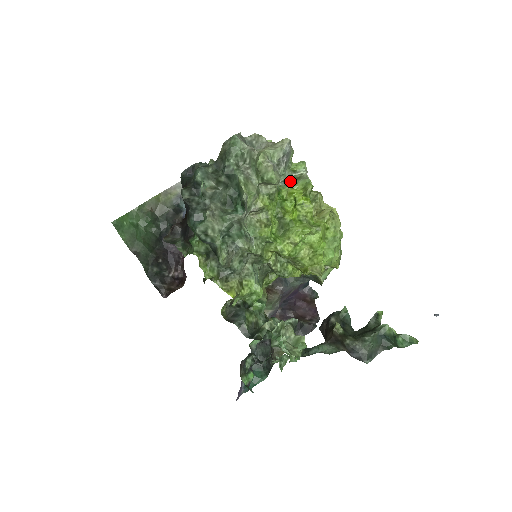
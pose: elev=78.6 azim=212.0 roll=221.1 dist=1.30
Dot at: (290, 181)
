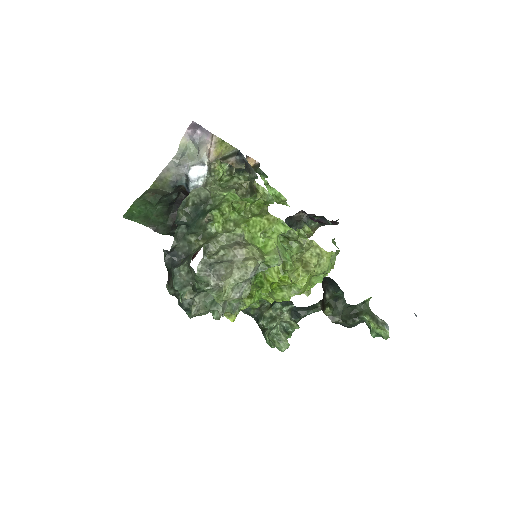
Dot at: occluded
